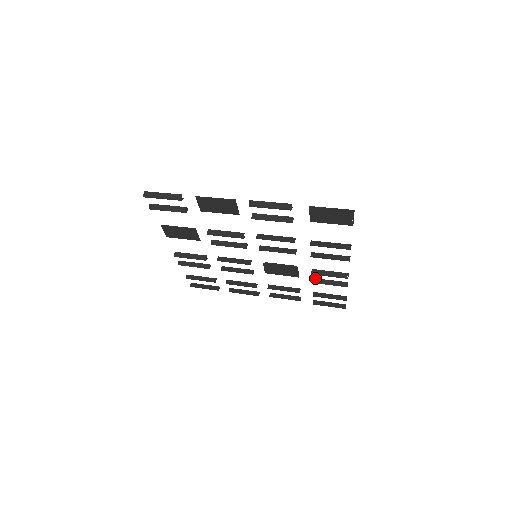
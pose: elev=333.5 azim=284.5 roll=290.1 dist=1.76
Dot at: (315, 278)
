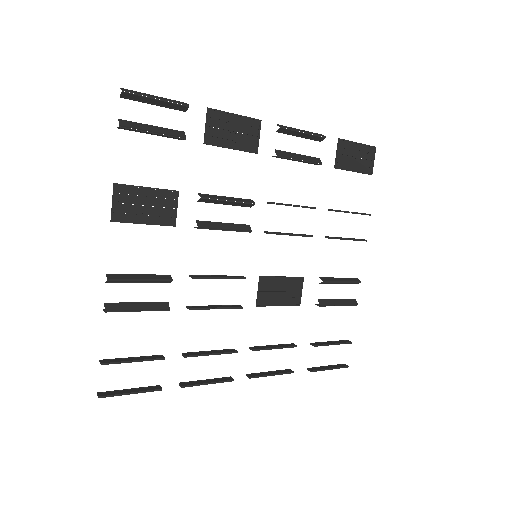
Dot at: (321, 299)
